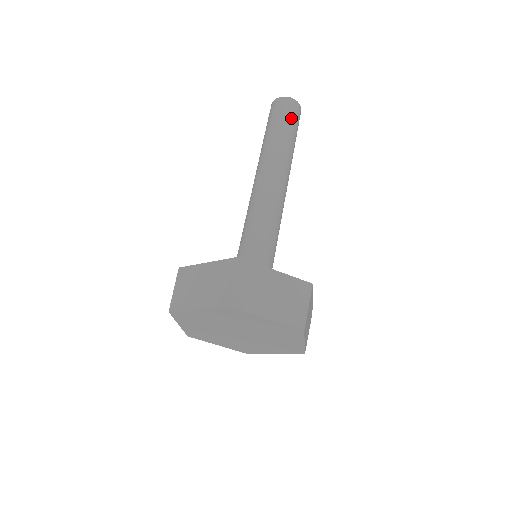
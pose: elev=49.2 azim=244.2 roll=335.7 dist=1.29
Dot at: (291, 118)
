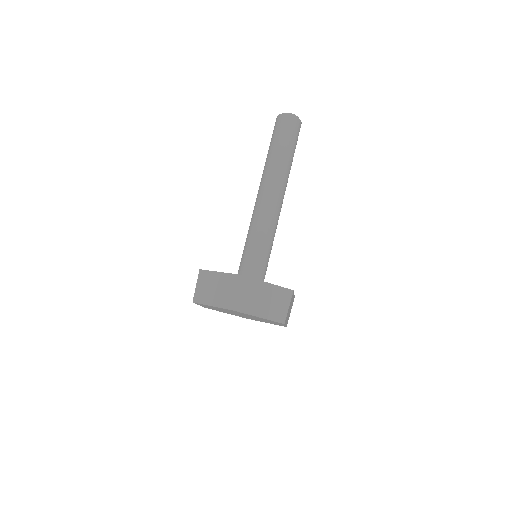
Dot at: (292, 136)
